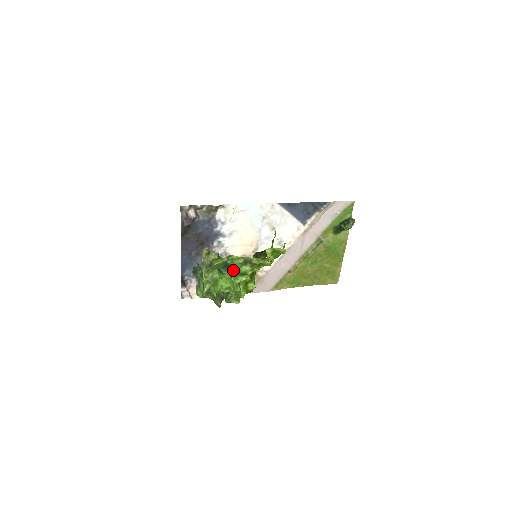
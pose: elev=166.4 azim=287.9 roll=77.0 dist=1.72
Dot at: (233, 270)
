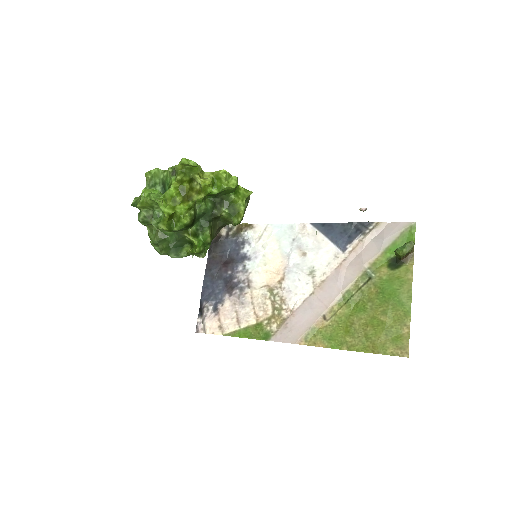
Dot at: occluded
